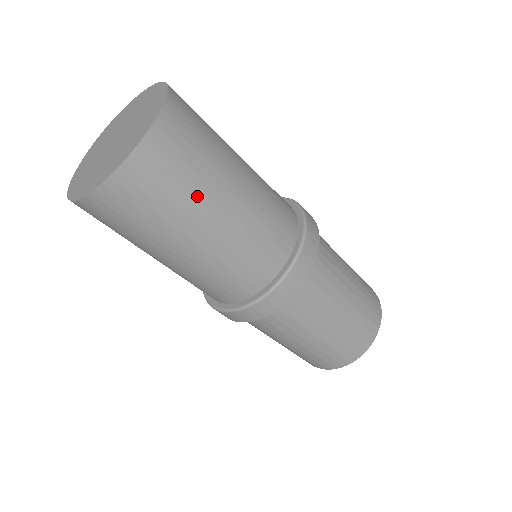
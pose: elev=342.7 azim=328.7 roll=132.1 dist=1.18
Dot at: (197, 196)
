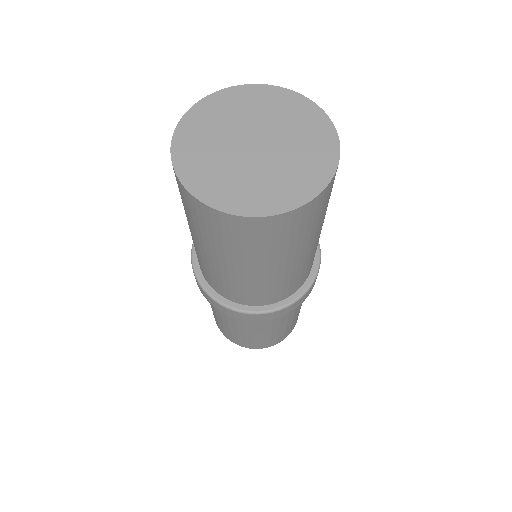
Dot at: occluded
